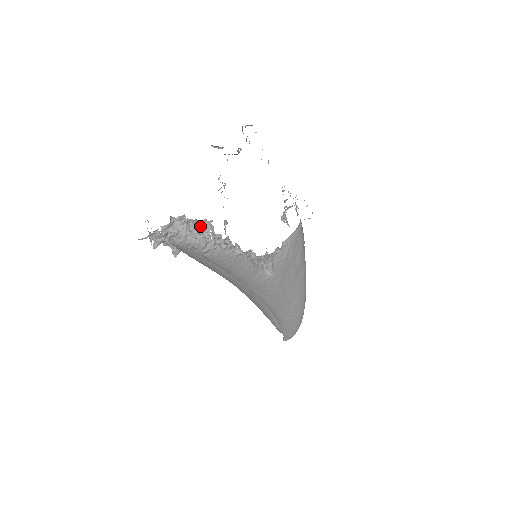
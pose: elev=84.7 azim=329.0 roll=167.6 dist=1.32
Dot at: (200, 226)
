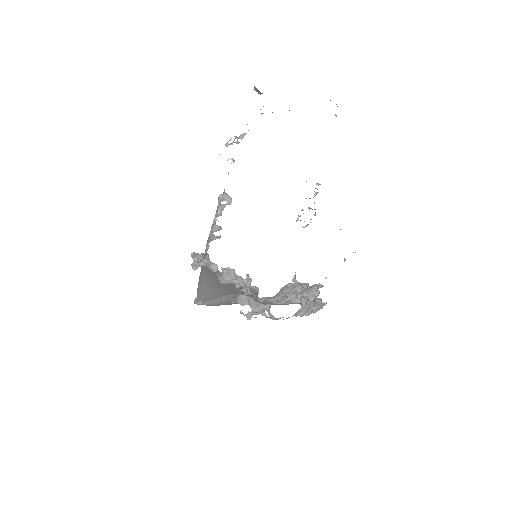
Dot at: (305, 289)
